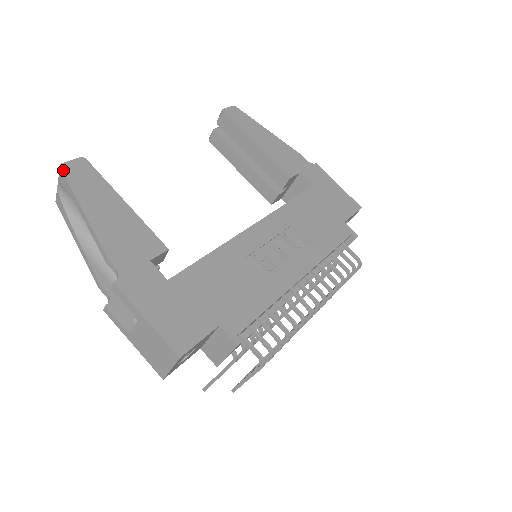
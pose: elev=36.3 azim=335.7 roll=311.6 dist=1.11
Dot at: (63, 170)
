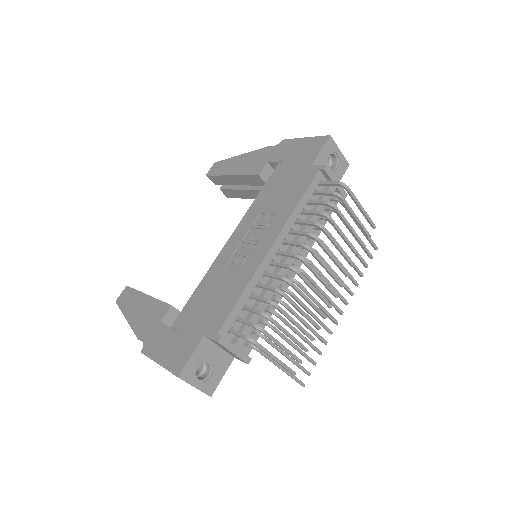
Dot at: (117, 303)
